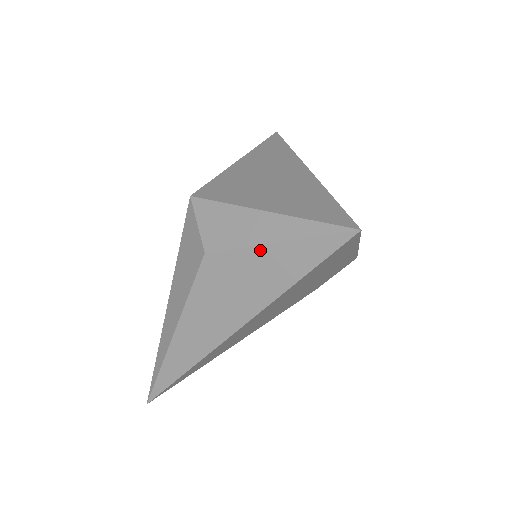
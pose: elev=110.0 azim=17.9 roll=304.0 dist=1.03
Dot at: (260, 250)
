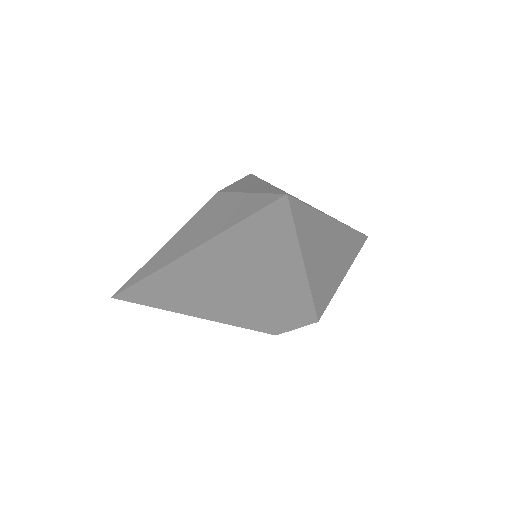
Dot at: (238, 196)
